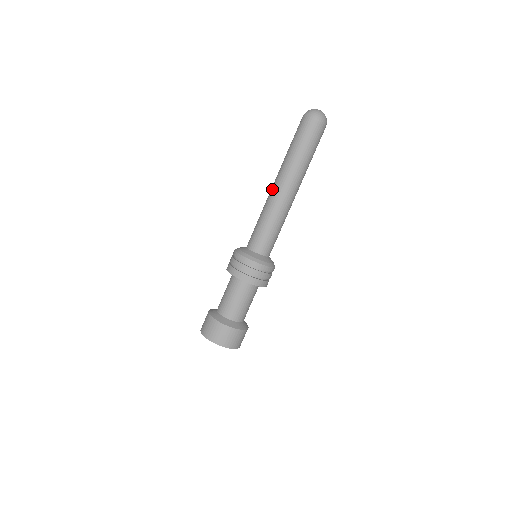
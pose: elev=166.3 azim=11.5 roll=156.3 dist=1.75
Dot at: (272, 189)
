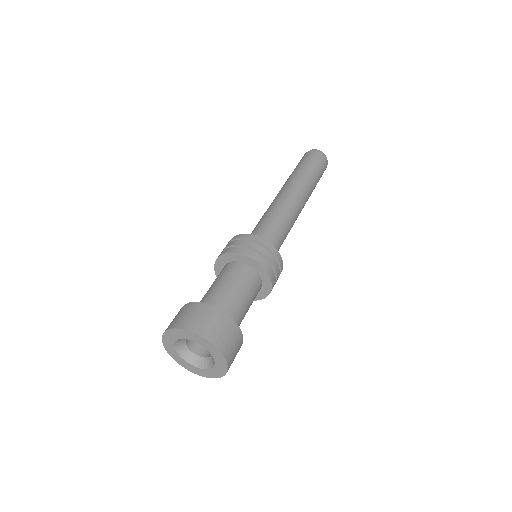
Dot at: occluded
